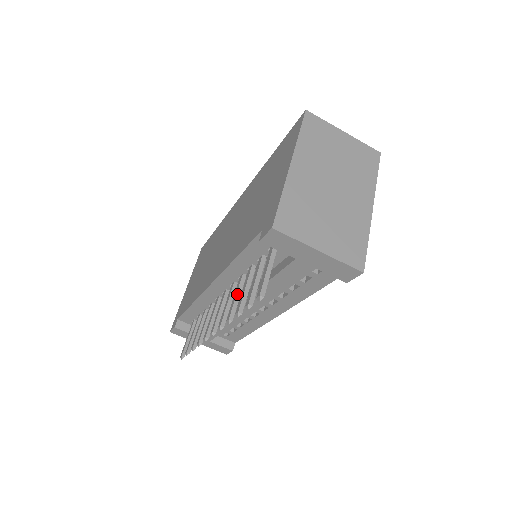
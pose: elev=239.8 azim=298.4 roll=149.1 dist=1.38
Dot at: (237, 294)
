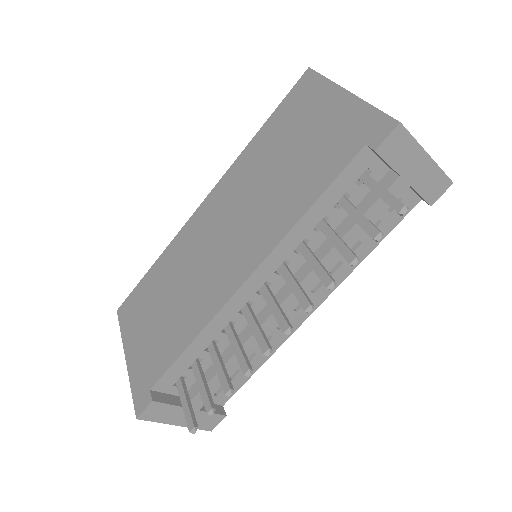
Dot at: (316, 258)
